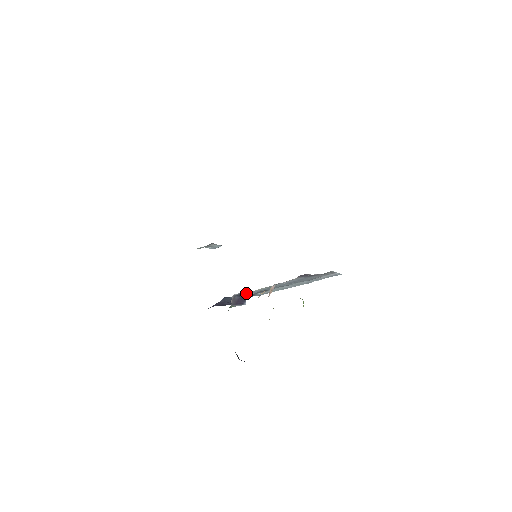
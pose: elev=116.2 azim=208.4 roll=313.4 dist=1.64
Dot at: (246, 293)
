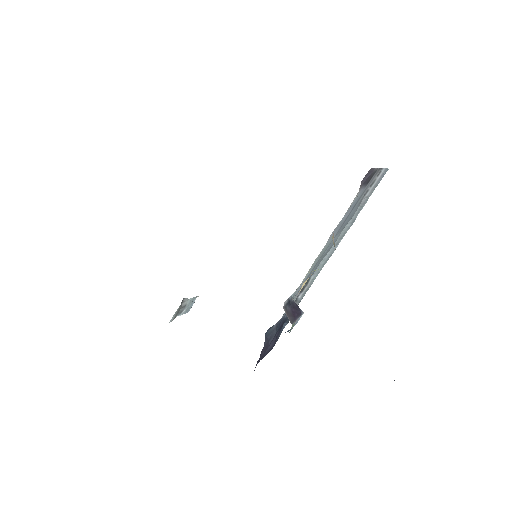
Dot at: (292, 297)
